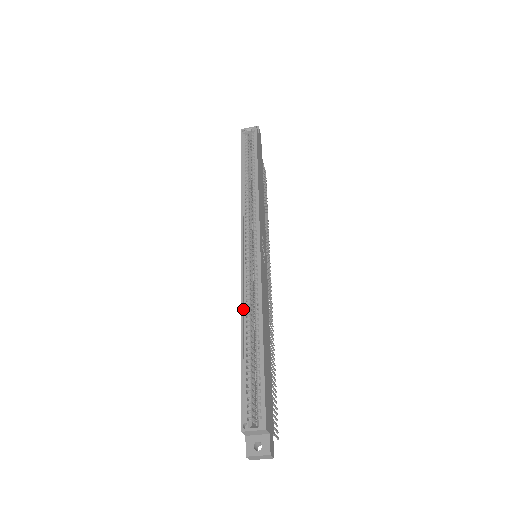
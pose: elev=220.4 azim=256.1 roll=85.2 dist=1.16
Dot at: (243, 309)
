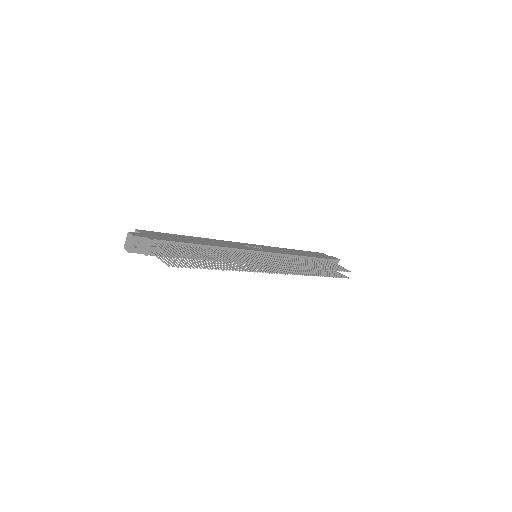
Dot at: occluded
